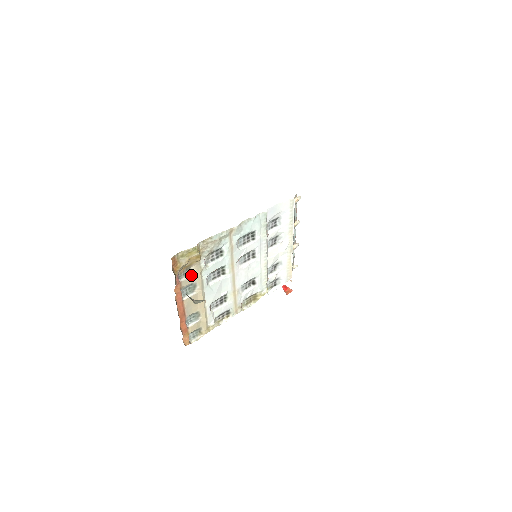
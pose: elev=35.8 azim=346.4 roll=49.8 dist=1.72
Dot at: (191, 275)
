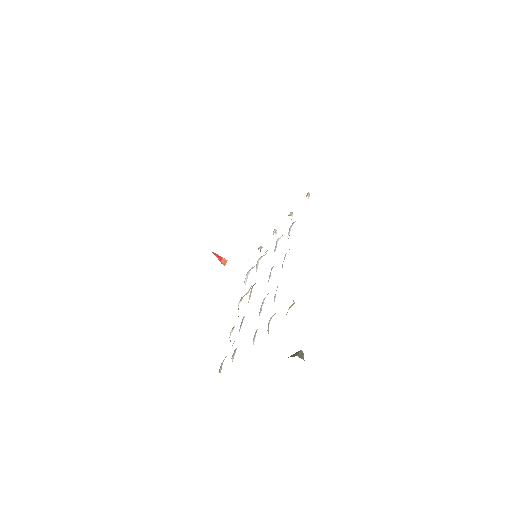
Dot at: occluded
